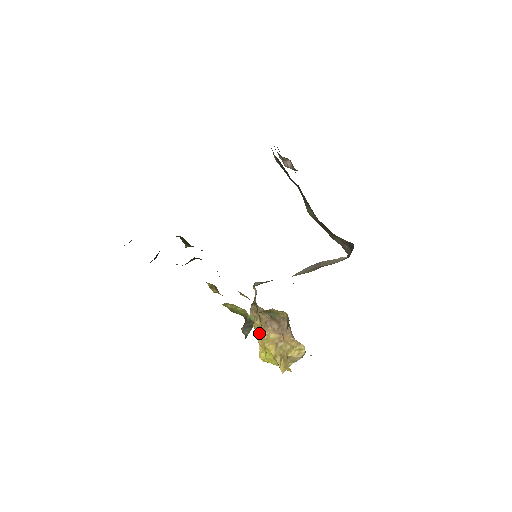
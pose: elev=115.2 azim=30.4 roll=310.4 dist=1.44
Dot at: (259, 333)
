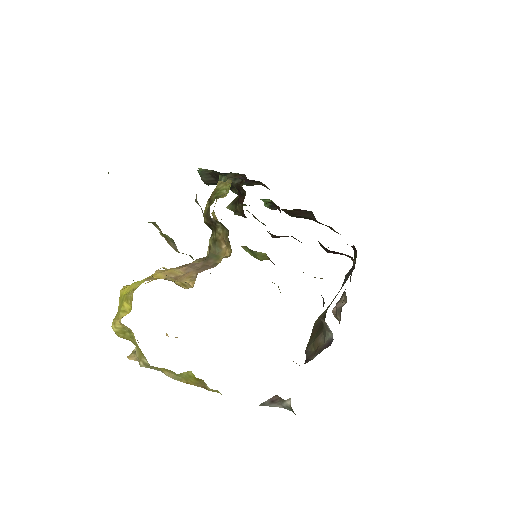
Dot at: occluded
